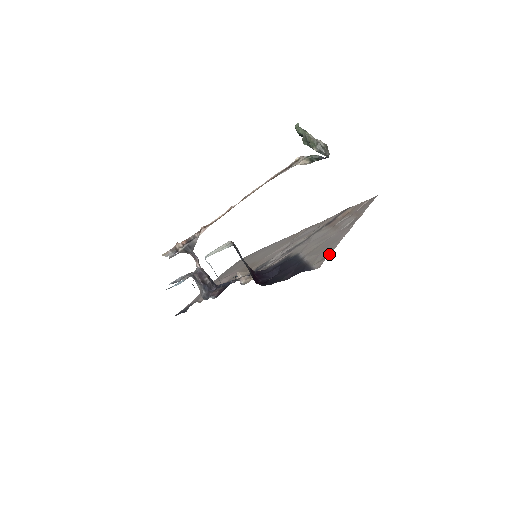
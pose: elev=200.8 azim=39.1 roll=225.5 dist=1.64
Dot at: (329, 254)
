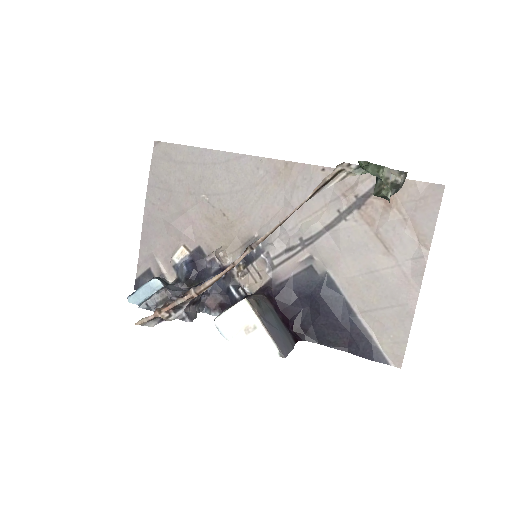
Dot at: (406, 345)
